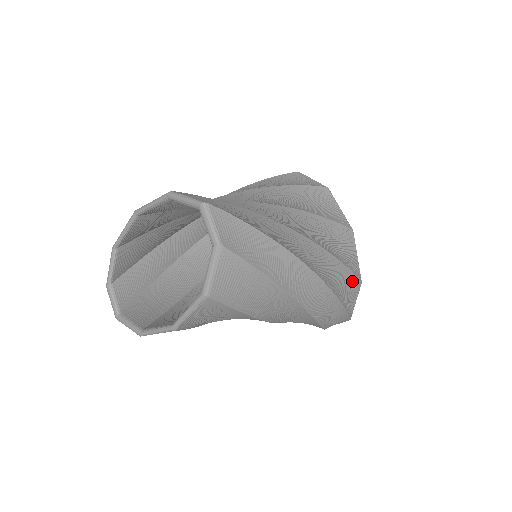
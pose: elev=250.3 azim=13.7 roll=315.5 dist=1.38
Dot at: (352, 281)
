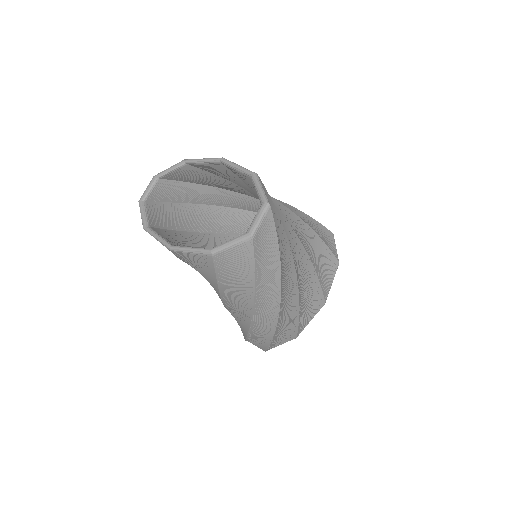
Dot at: (292, 331)
